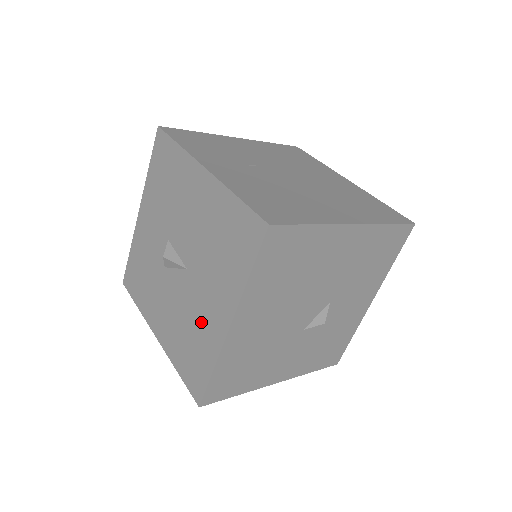
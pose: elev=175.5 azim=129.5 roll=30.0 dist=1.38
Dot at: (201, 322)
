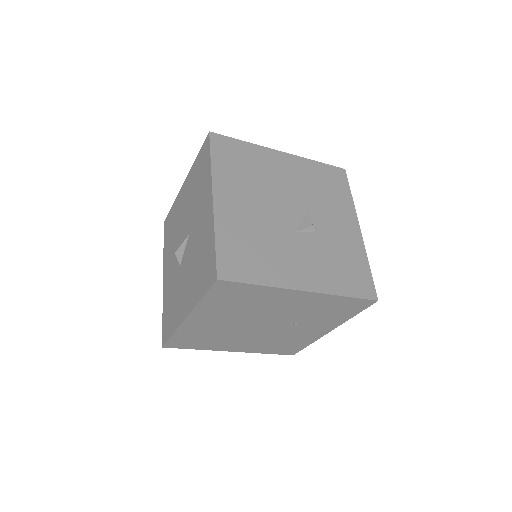
Dot at: (202, 235)
